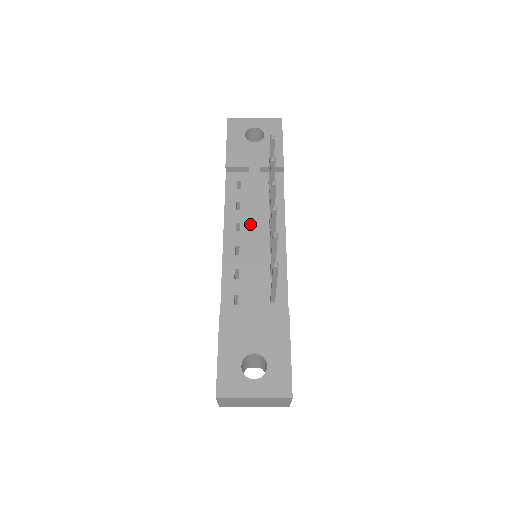
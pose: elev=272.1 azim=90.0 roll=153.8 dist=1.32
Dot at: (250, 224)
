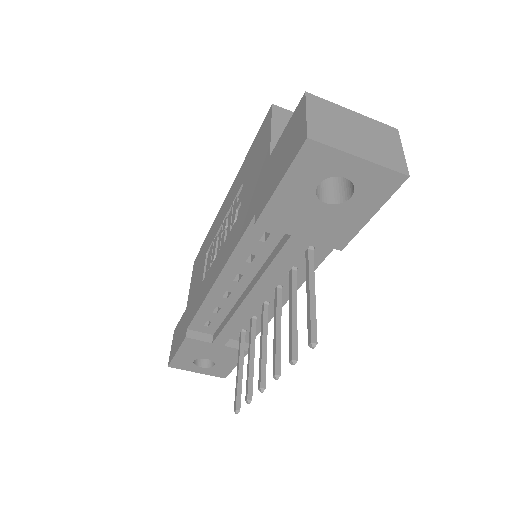
Dot at: (252, 292)
